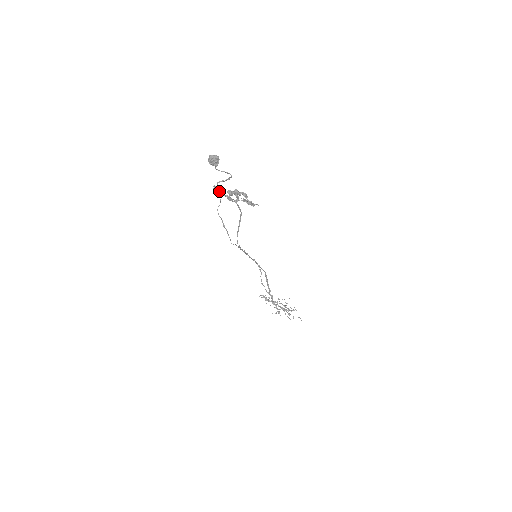
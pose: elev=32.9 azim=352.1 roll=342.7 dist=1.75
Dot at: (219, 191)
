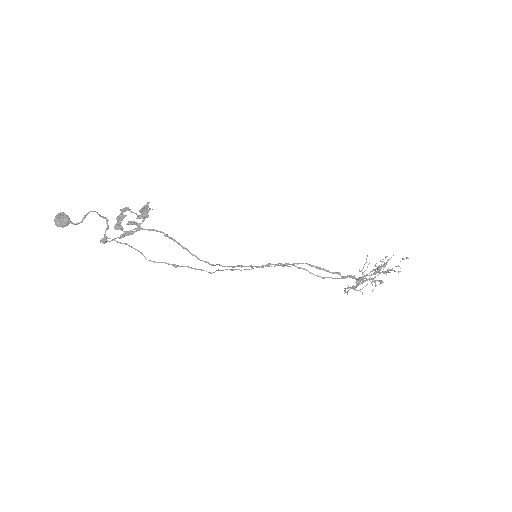
Dot at: (112, 240)
